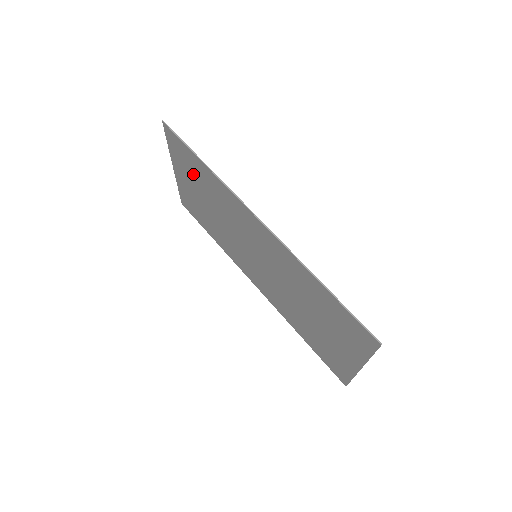
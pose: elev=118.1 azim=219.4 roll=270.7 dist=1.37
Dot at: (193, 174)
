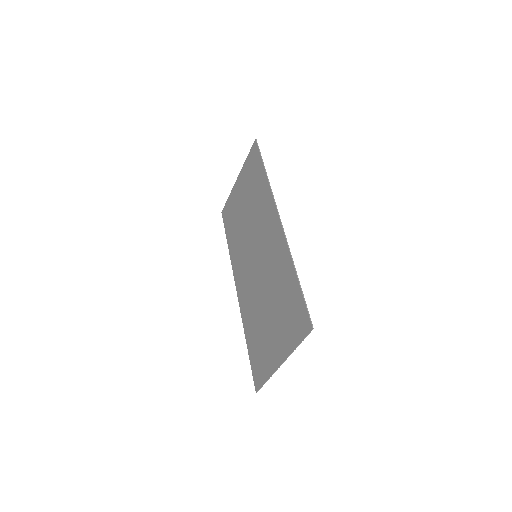
Dot at: (251, 182)
